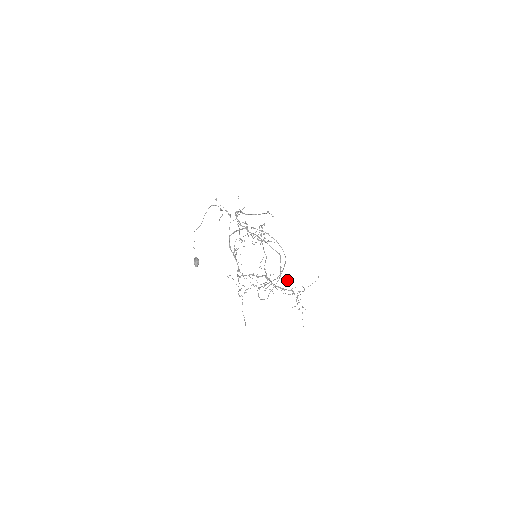
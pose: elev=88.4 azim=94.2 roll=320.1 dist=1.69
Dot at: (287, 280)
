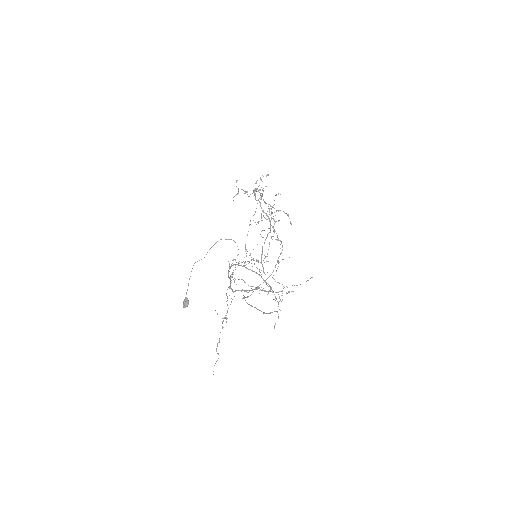
Dot at: occluded
